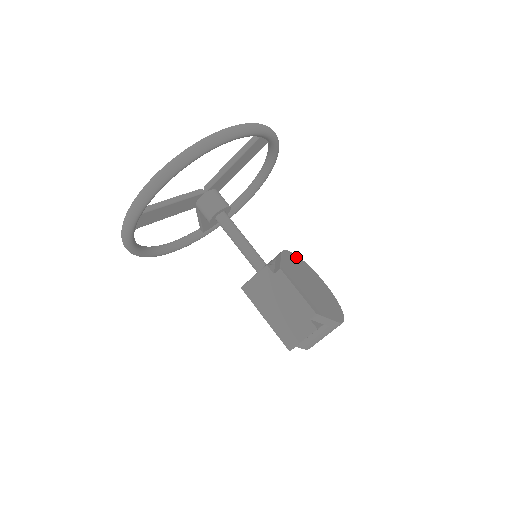
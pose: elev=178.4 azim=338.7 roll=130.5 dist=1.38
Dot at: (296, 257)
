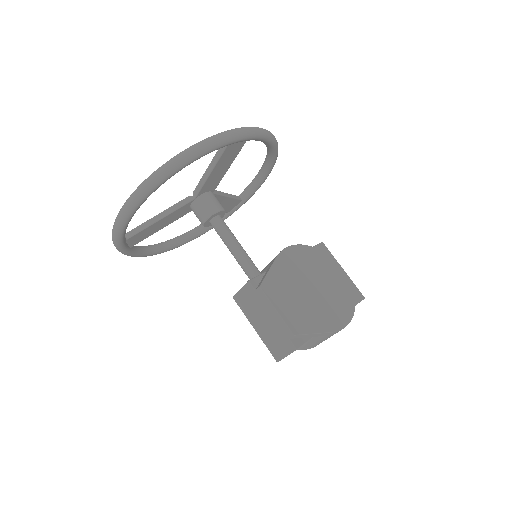
Dot at: (305, 250)
